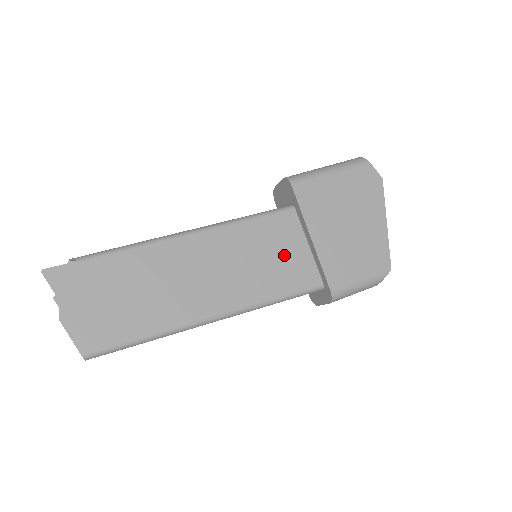
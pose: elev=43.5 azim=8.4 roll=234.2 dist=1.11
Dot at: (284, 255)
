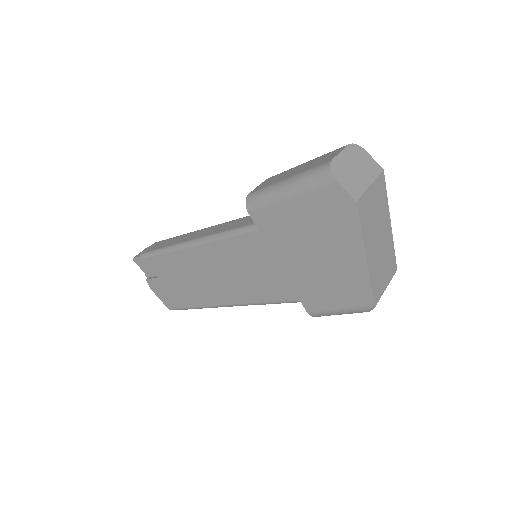
Dot at: (266, 270)
